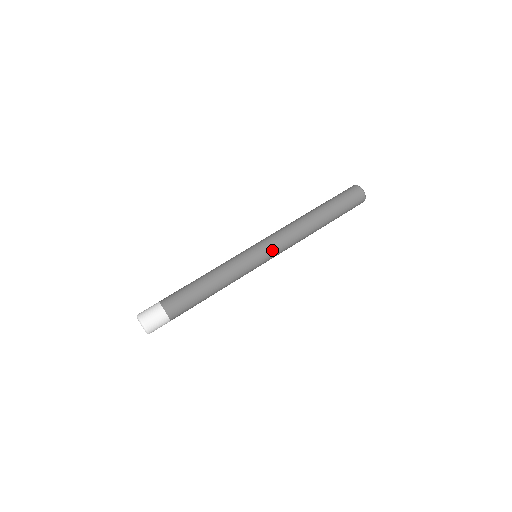
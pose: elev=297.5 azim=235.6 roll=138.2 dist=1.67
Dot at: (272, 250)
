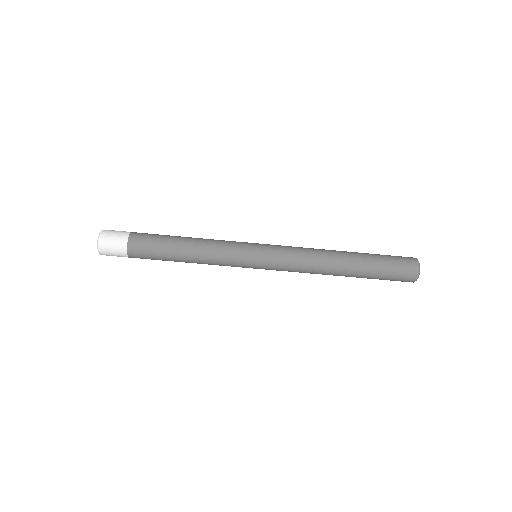
Dot at: occluded
